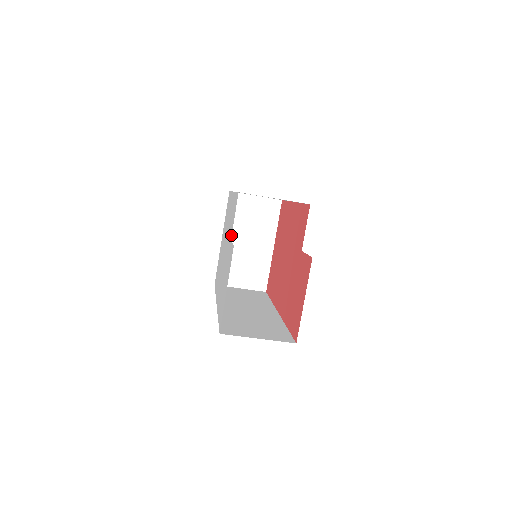
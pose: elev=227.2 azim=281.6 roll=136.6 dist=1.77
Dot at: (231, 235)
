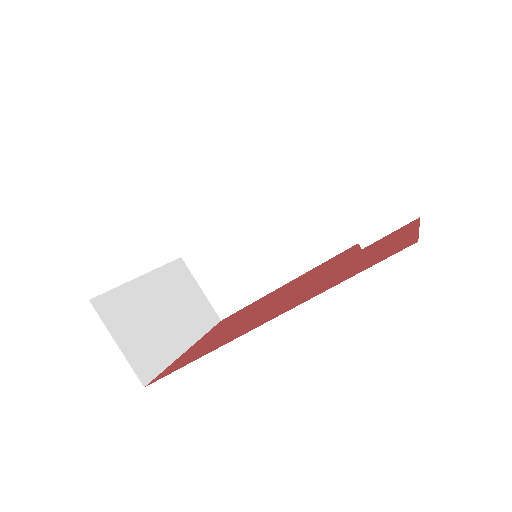
Dot at: occluded
